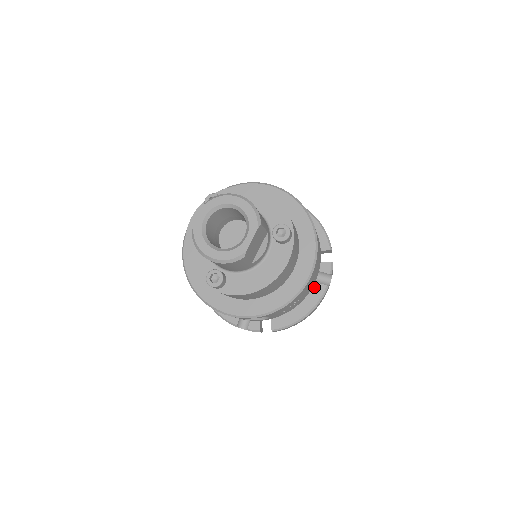
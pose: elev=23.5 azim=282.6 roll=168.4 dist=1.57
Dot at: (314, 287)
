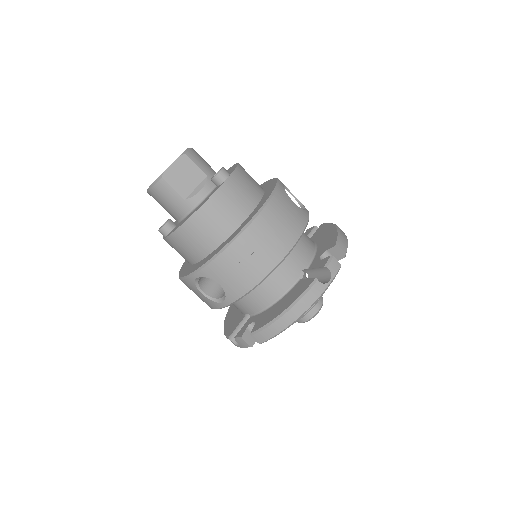
Dot at: (304, 283)
